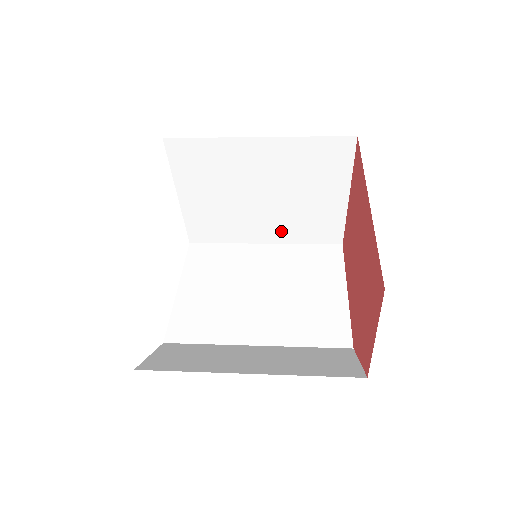
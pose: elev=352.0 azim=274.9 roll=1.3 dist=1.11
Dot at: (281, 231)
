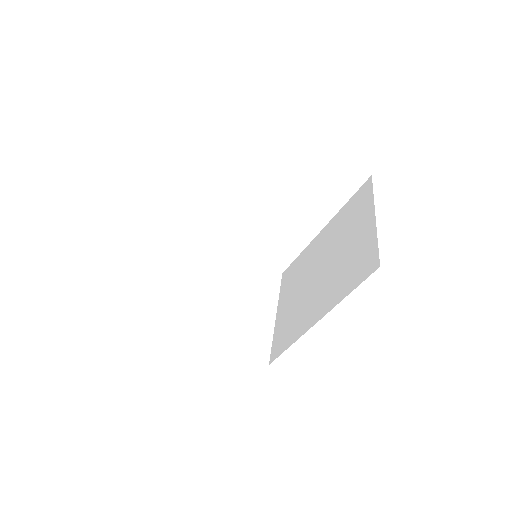
Dot at: (316, 211)
